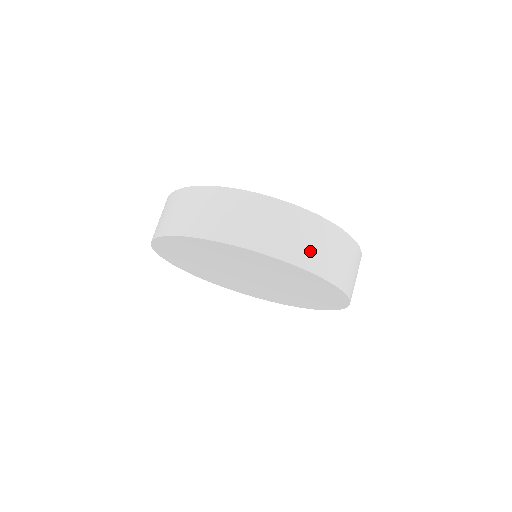
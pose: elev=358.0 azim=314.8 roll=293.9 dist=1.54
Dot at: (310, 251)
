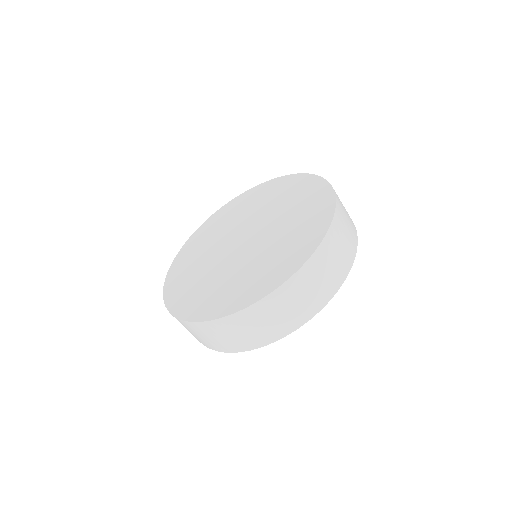
Dot at: (253, 336)
